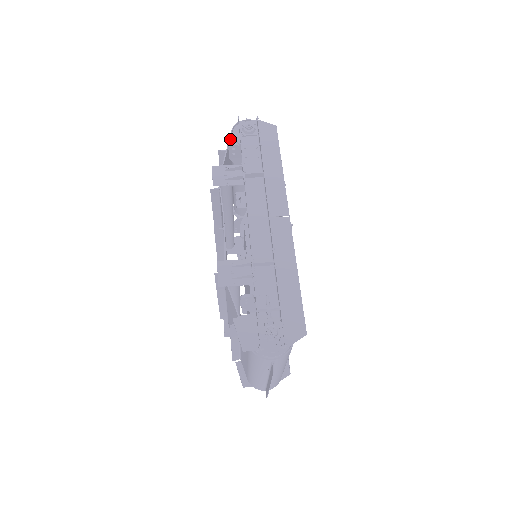
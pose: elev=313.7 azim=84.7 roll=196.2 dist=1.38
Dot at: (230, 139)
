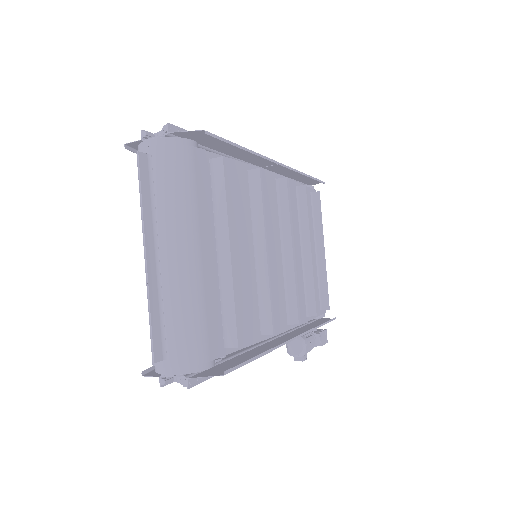
Dot at: occluded
